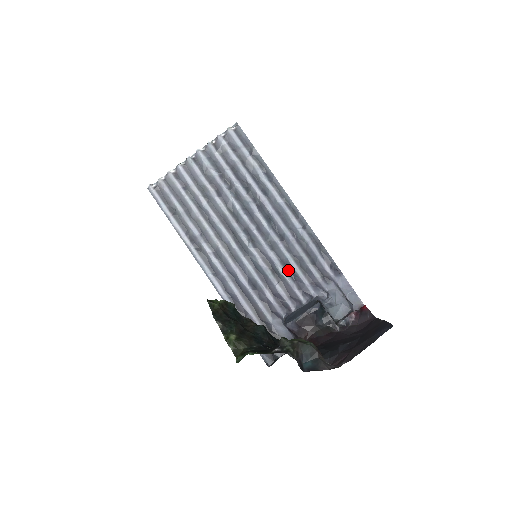
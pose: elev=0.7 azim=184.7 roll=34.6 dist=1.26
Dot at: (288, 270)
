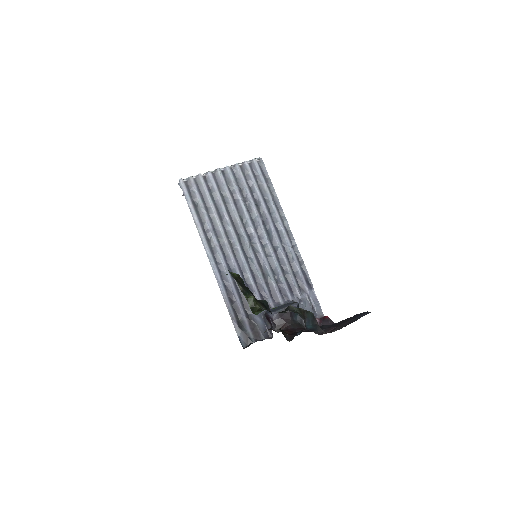
Dot at: (275, 275)
